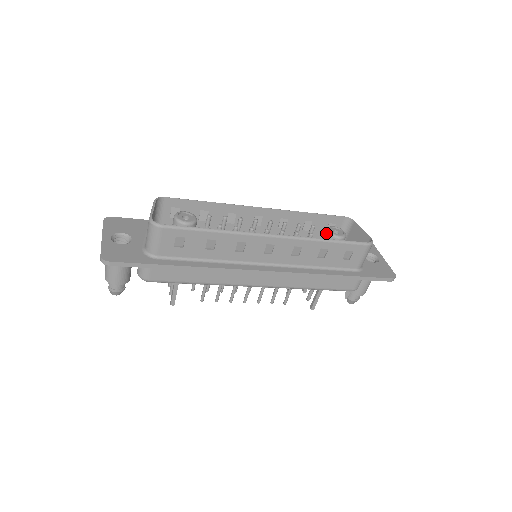
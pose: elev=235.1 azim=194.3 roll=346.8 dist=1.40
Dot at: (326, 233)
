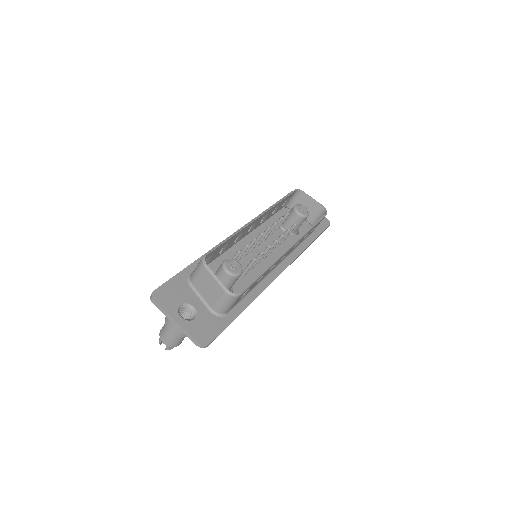
Dot at: (297, 215)
